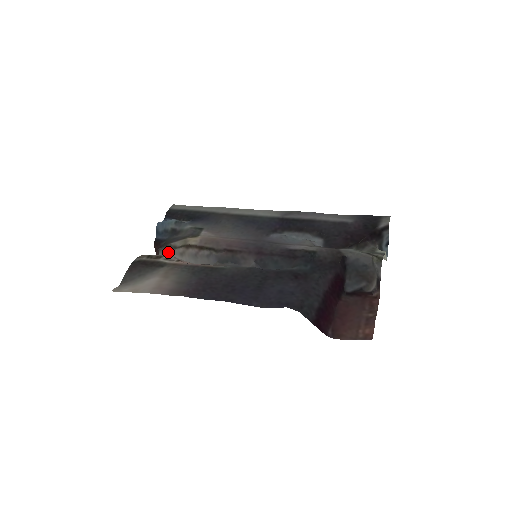
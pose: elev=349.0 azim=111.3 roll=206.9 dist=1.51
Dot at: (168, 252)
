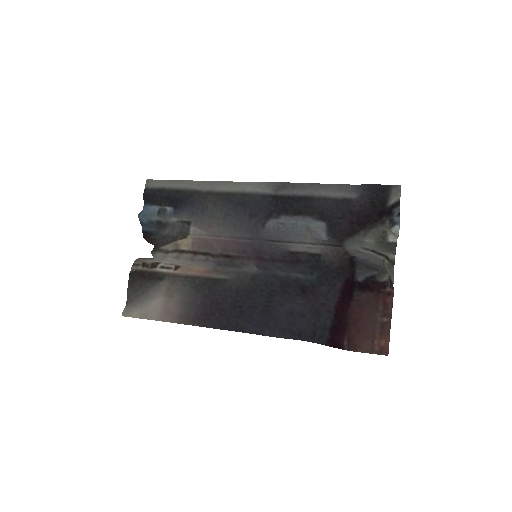
Dot at: (162, 256)
